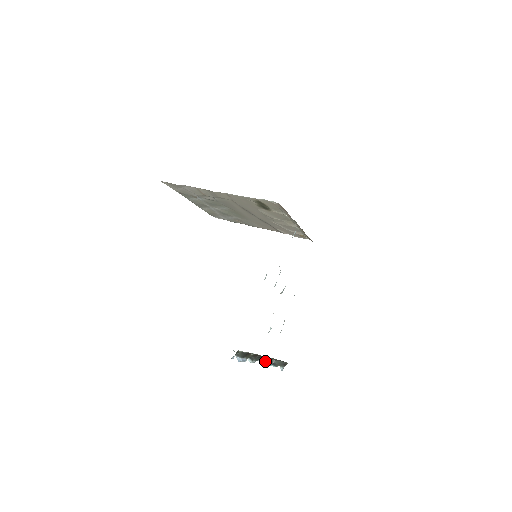
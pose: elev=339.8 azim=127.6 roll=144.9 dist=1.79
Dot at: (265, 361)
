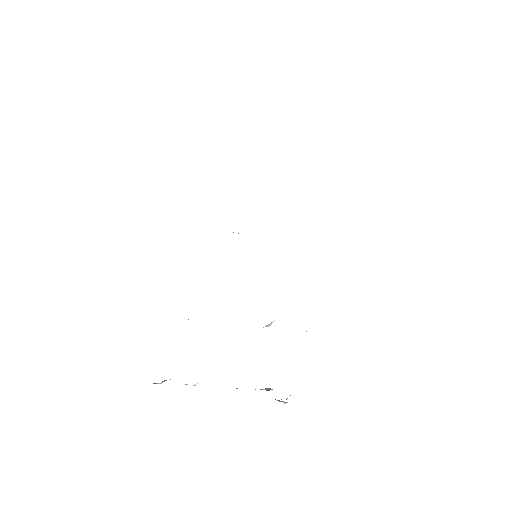
Dot at: occluded
